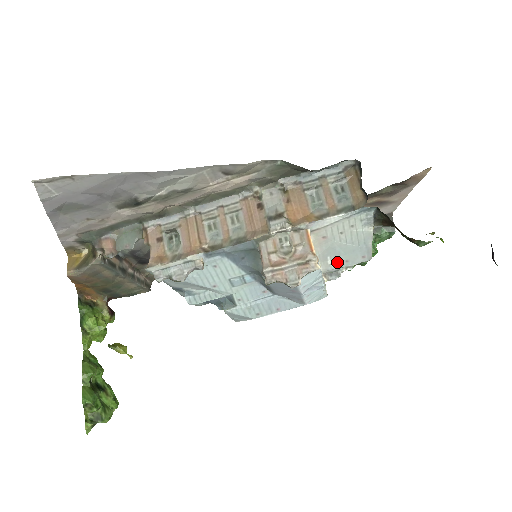
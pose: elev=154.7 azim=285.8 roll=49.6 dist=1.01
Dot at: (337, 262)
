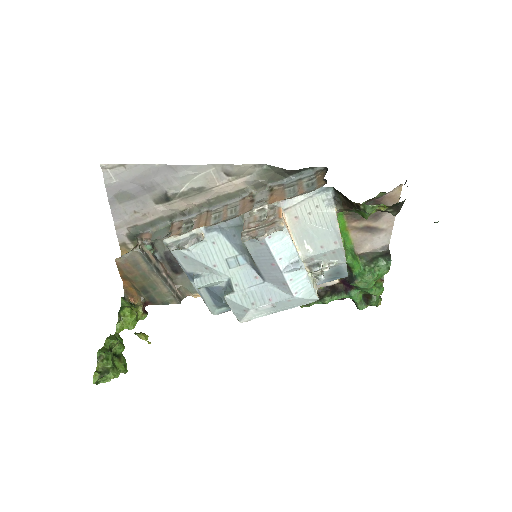
Dot at: (313, 248)
